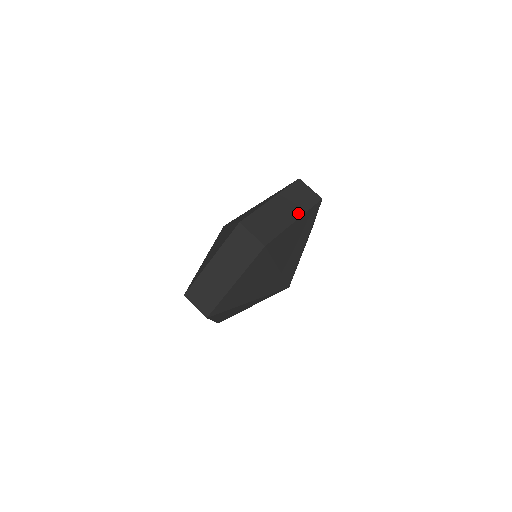
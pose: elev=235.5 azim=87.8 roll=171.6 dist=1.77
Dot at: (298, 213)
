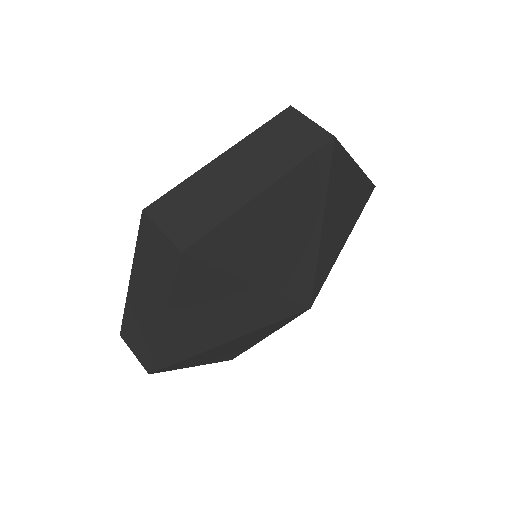
Dot at: occluded
